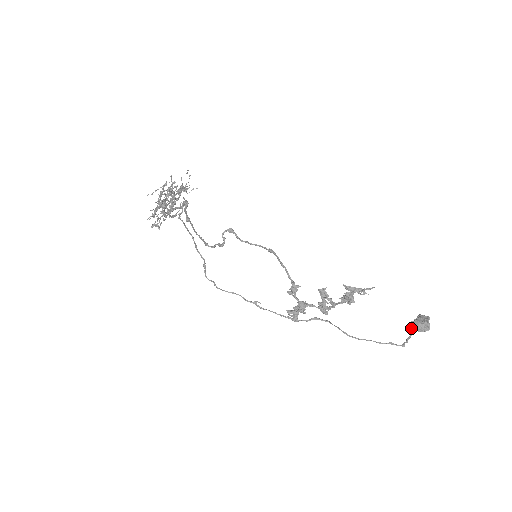
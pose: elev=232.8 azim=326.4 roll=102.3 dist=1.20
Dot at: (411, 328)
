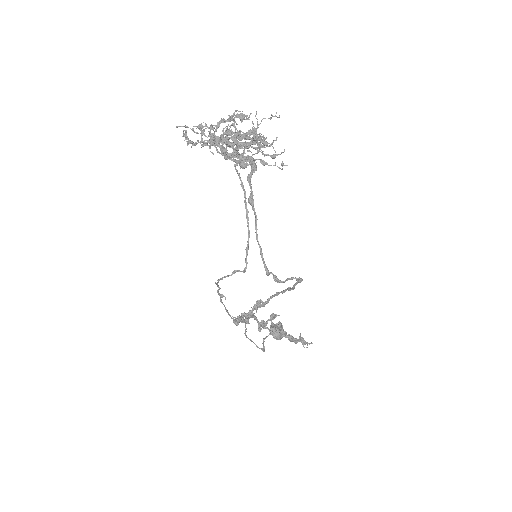
Dot at: (272, 333)
